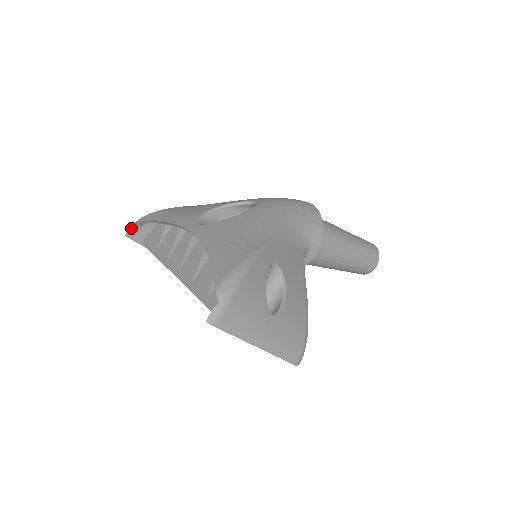
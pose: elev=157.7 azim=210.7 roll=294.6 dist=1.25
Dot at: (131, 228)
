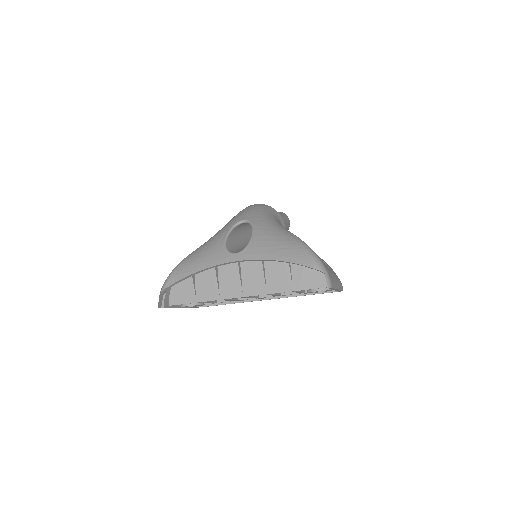
Dot at: (159, 299)
